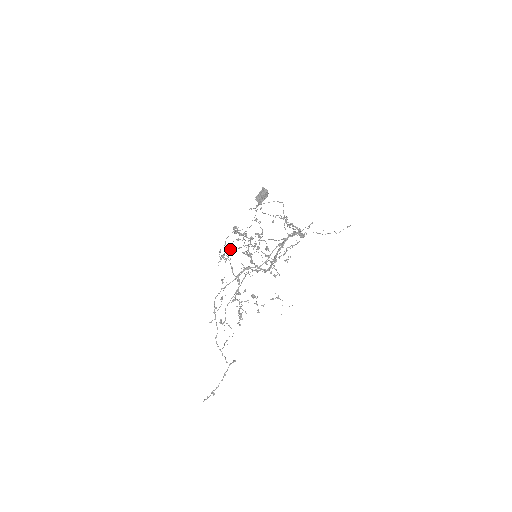
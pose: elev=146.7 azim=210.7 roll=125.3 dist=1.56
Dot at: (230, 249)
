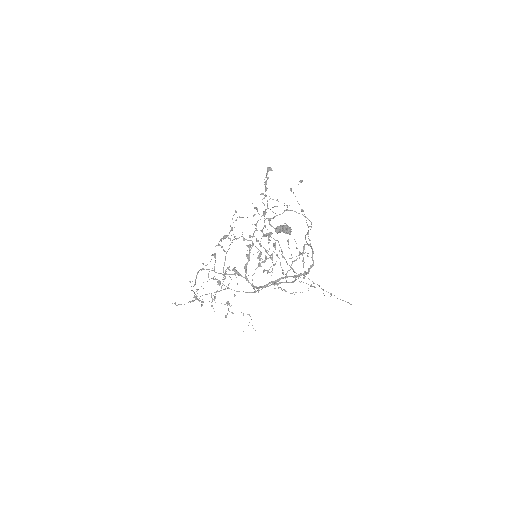
Dot at: (232, 242)
